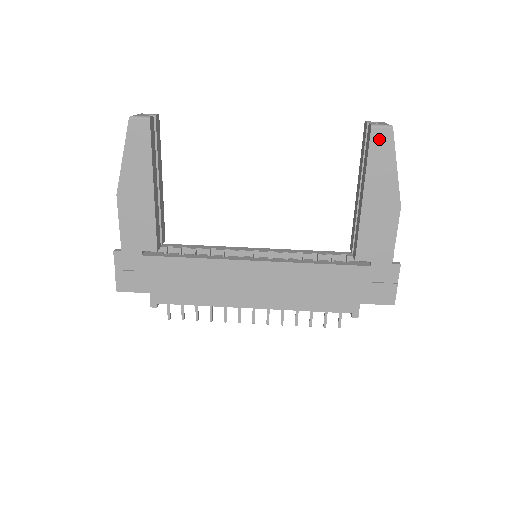
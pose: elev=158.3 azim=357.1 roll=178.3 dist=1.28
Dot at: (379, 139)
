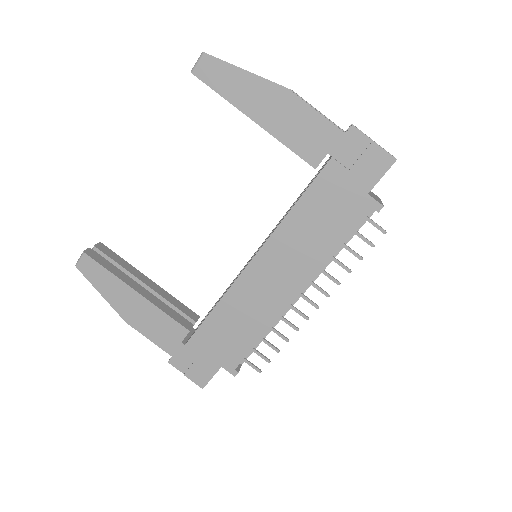
Dot at: (207, 72)
